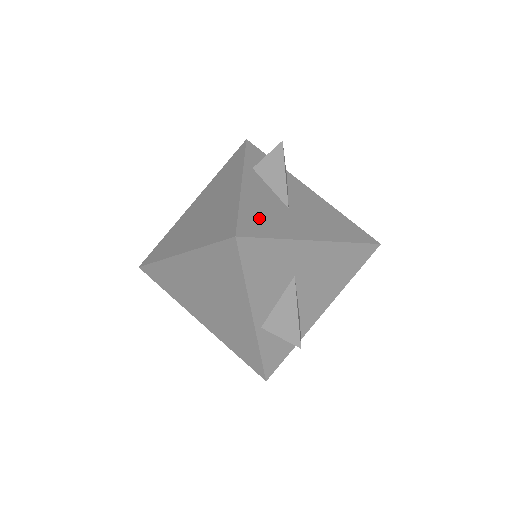
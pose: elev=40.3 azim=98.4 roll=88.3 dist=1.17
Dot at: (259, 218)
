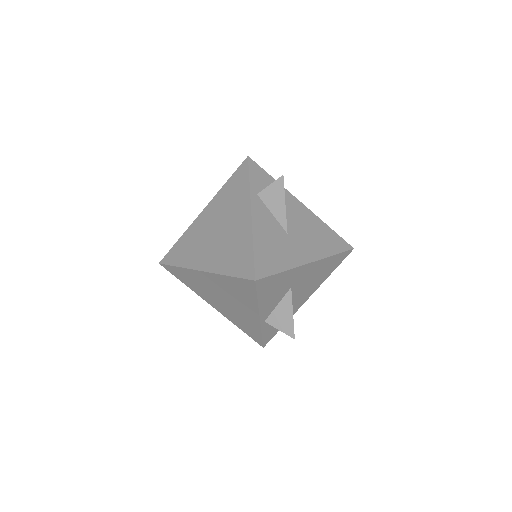
Dot at: (268, 254)
